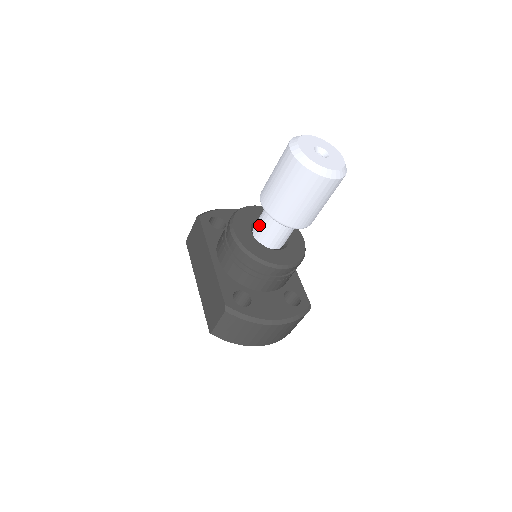
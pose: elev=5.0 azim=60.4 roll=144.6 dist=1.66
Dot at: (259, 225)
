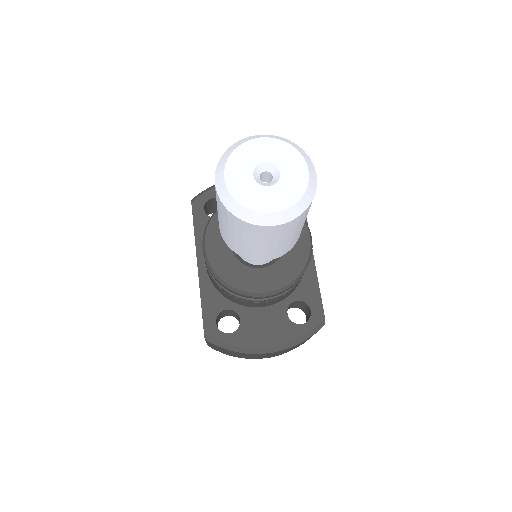
Dot at: occluded
